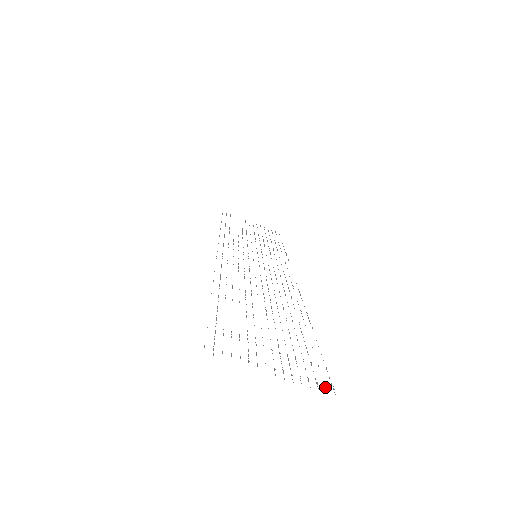
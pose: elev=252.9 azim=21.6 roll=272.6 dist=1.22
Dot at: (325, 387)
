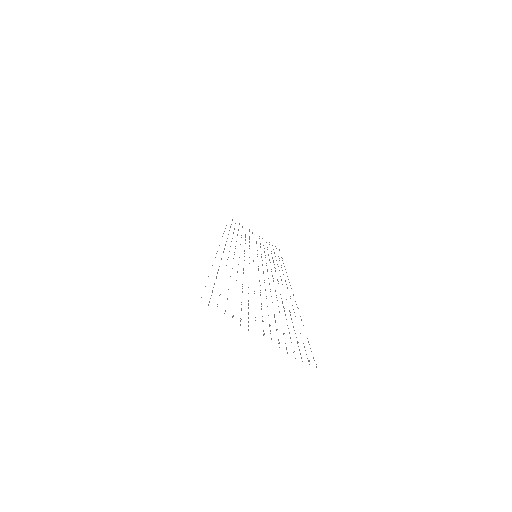
Dot at: occluded
